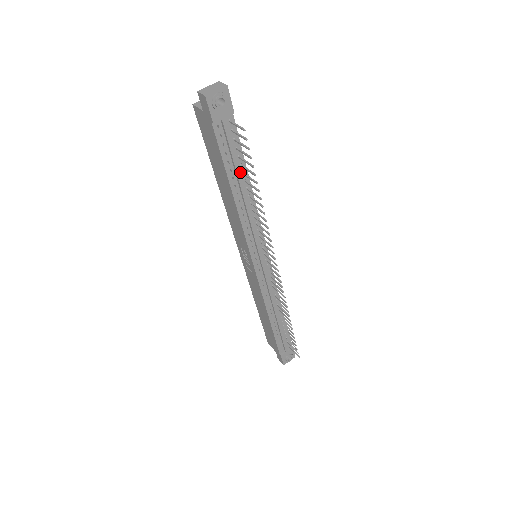
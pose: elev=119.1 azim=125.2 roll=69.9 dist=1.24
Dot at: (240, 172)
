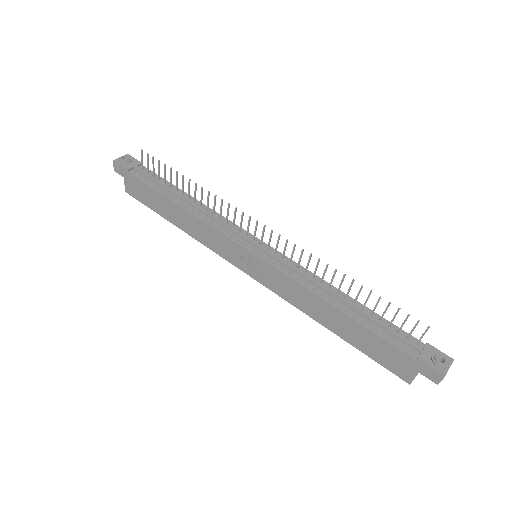
Dot at: (171, 188)
